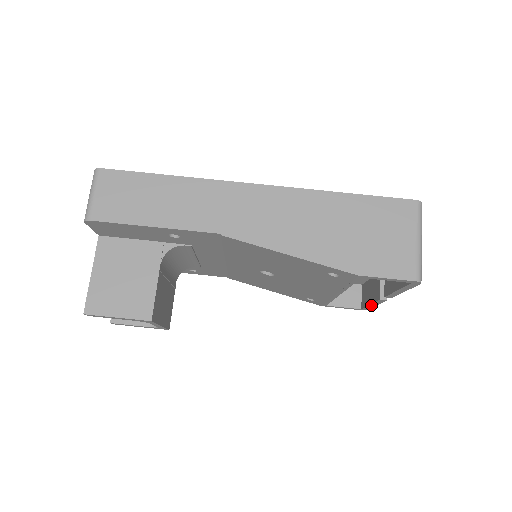
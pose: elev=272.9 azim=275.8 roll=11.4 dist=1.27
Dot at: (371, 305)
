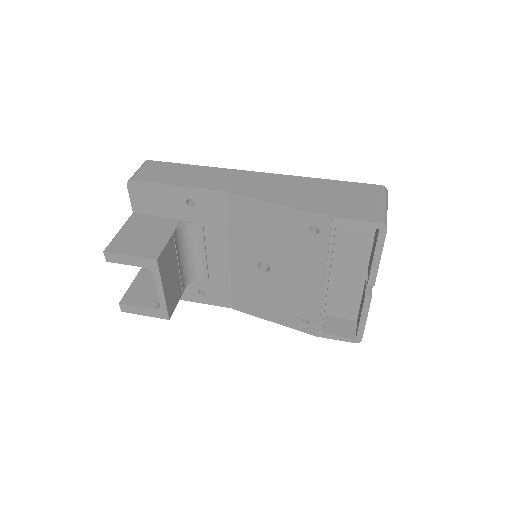
Dot at: (362, 320)
